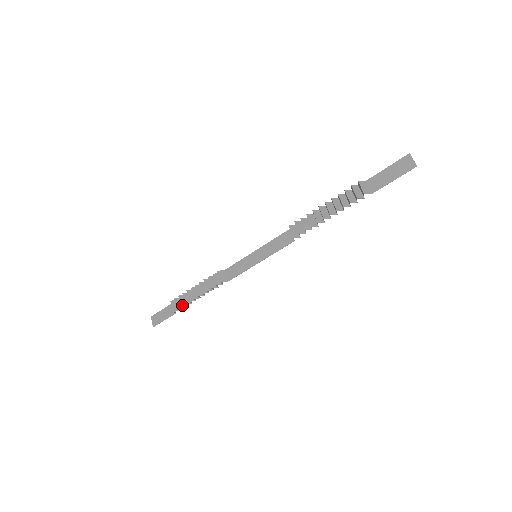
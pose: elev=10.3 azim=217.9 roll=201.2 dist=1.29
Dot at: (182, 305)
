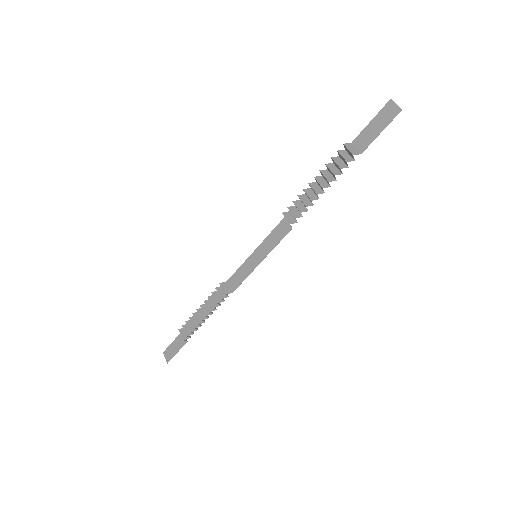
Dot at: (191, 330)
